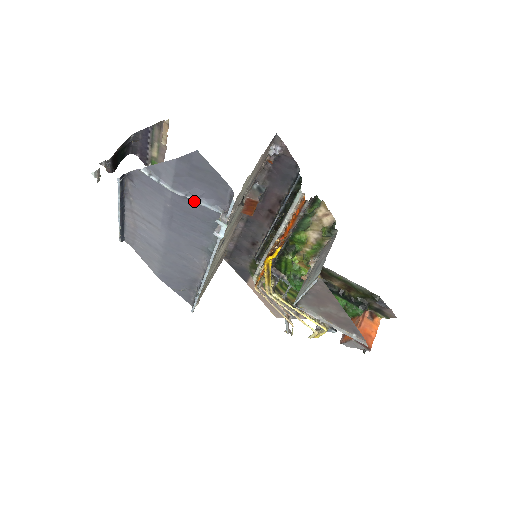
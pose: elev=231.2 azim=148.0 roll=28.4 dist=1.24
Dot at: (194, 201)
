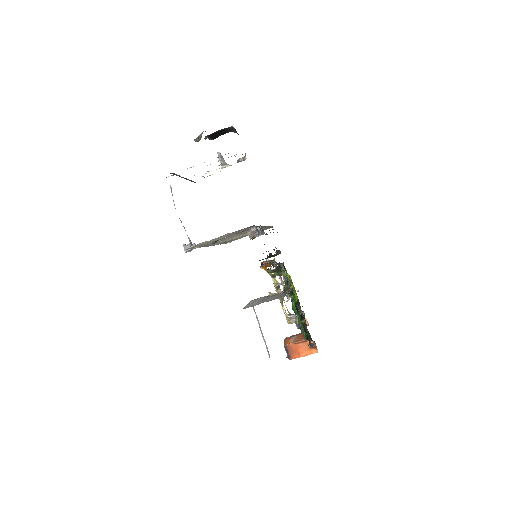
Dot at: occluded
